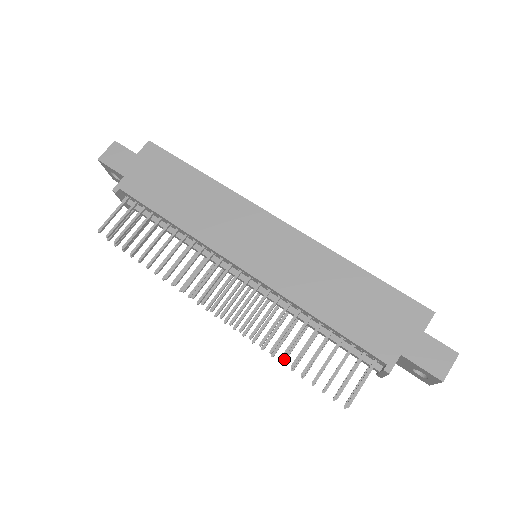
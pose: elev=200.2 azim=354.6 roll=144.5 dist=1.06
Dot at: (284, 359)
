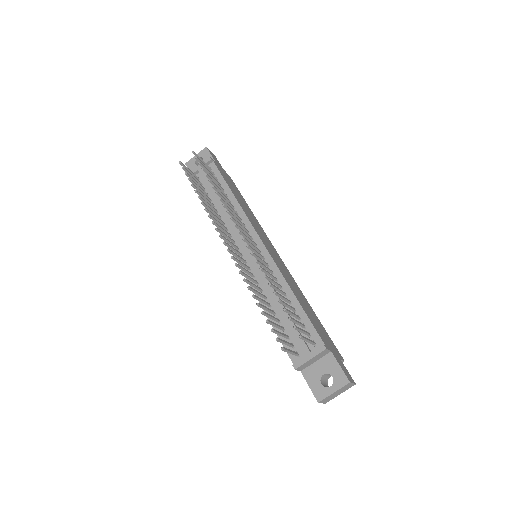
Dot at: (255, 295)
